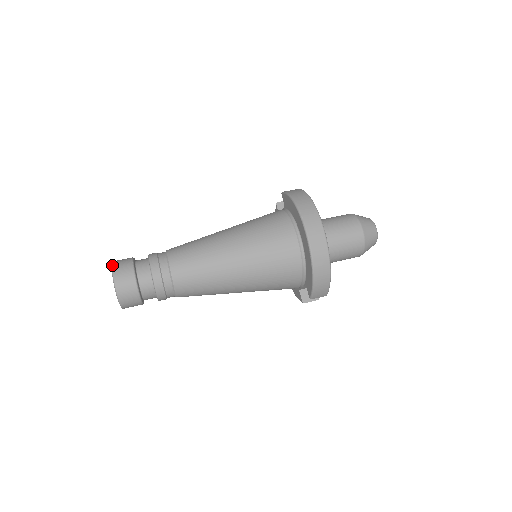
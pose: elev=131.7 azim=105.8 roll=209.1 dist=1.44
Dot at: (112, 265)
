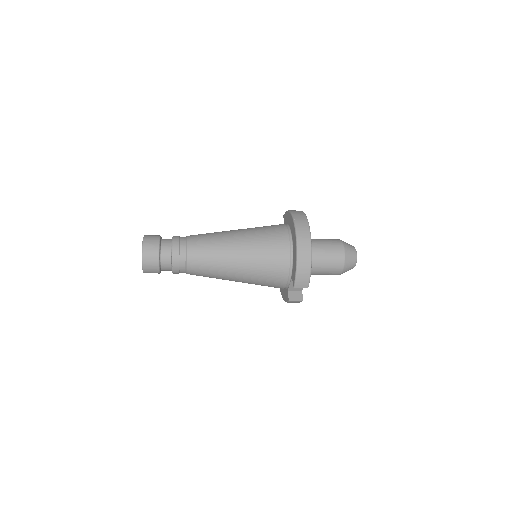
Dot at: (144, 235)
